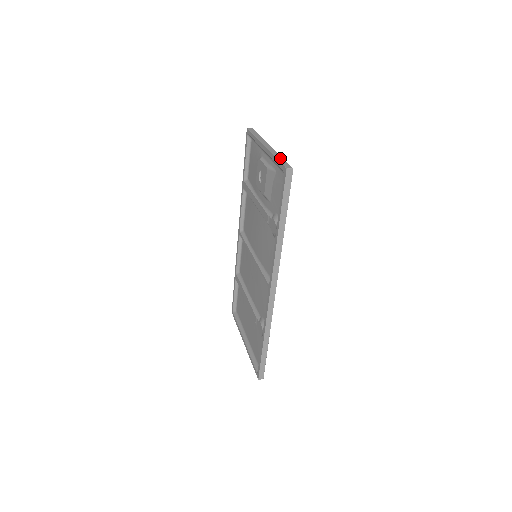
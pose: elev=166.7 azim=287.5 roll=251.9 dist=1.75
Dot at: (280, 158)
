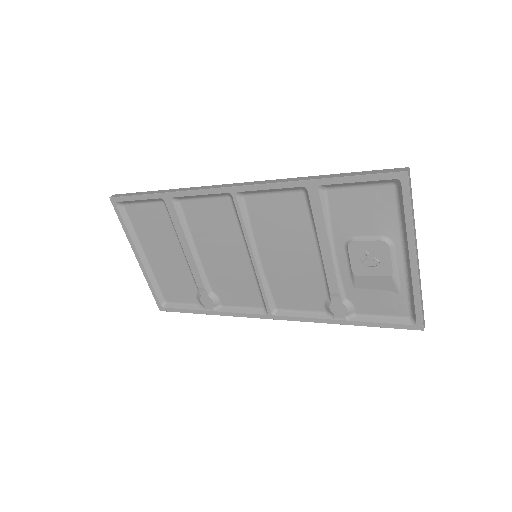
Dot at: (422, 300)
